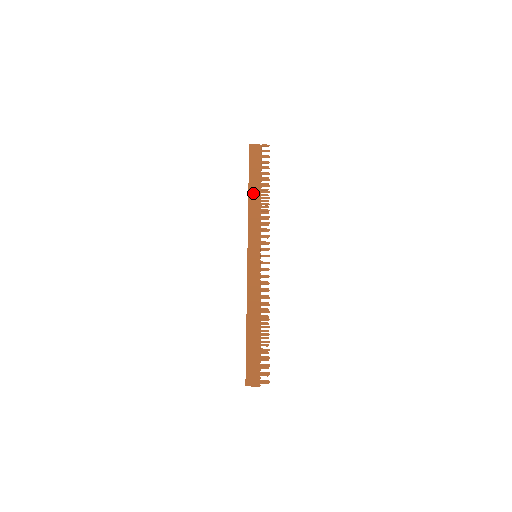
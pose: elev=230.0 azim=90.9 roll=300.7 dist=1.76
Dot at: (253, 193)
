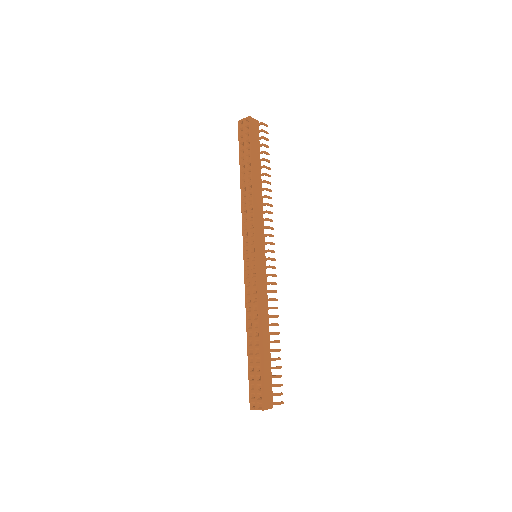
Dot at: (256, 179)
